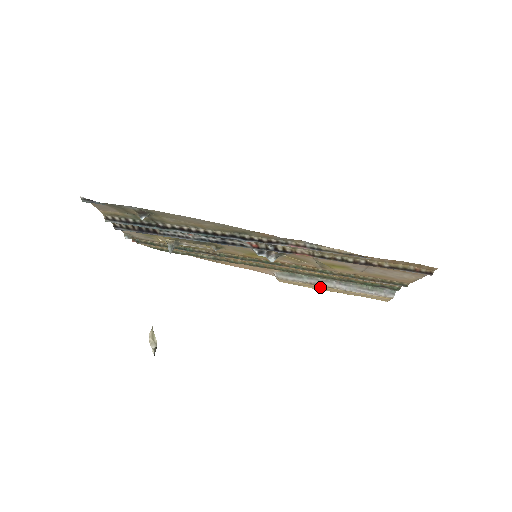
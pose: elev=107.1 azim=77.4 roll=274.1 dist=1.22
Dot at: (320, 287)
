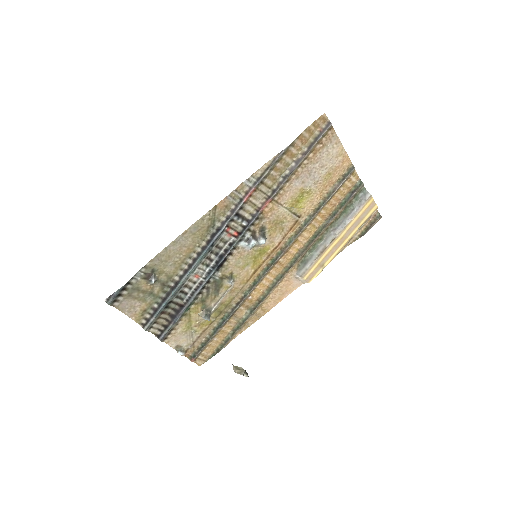
Dot at: (331, 250)
